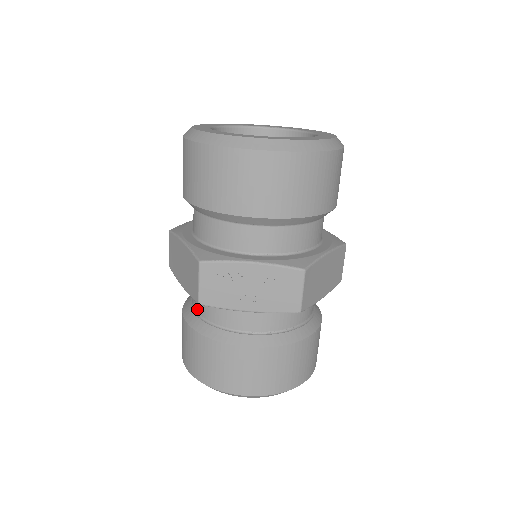
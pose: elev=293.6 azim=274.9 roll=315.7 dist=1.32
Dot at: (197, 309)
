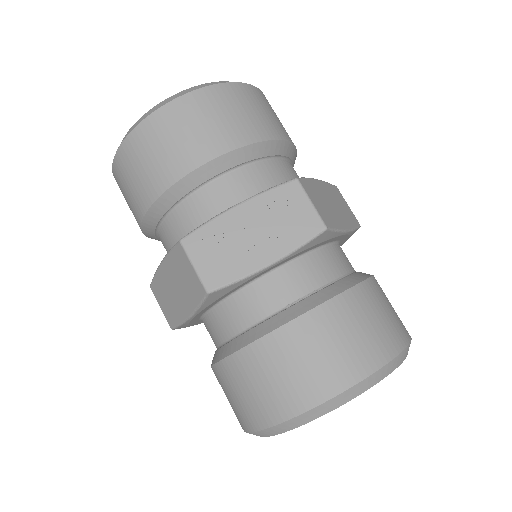
Dot at: (222, 338)
